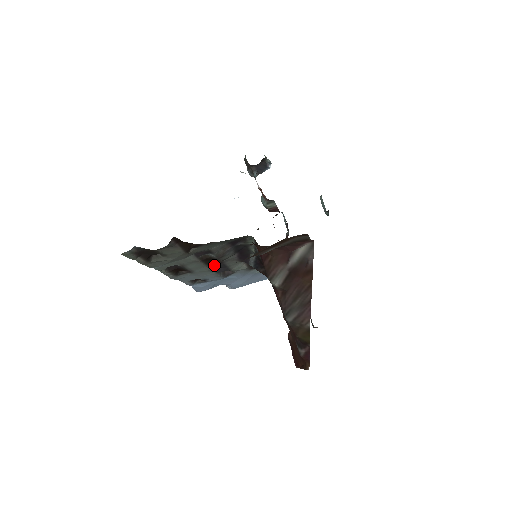
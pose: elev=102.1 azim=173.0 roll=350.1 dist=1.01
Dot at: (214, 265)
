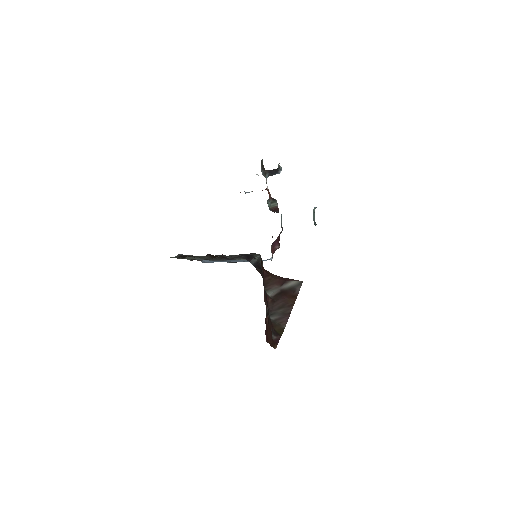
Dot at: (224, 258)
